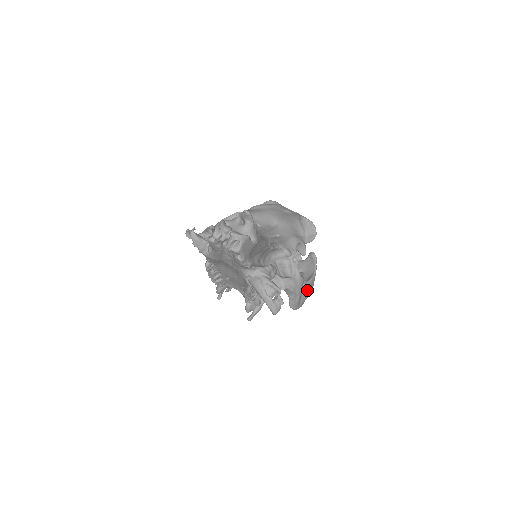
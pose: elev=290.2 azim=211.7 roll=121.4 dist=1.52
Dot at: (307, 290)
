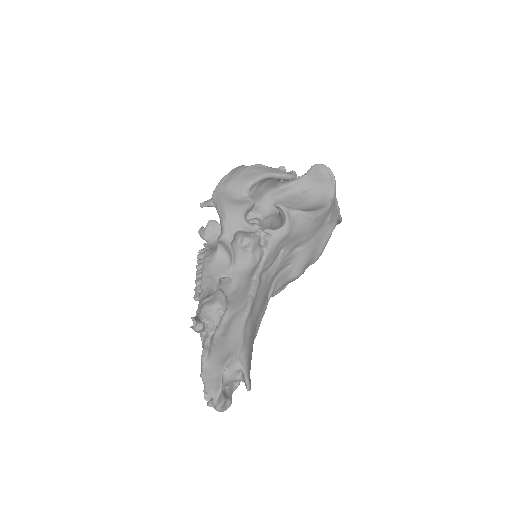
Dot at: occluded
